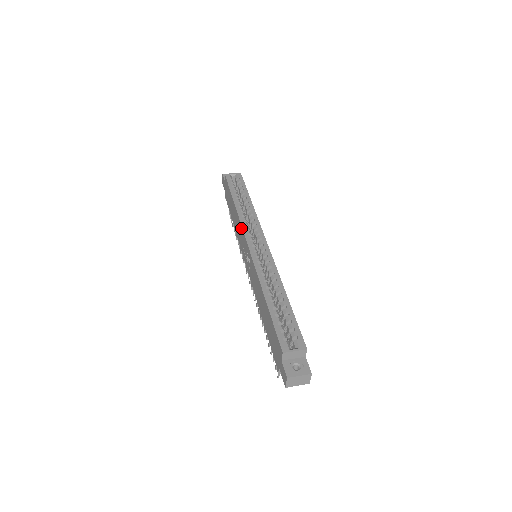
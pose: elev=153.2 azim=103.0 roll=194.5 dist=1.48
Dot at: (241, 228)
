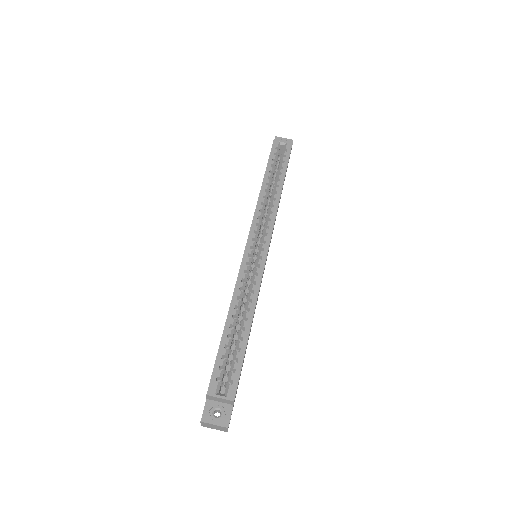
Dot at: (253, 218)
